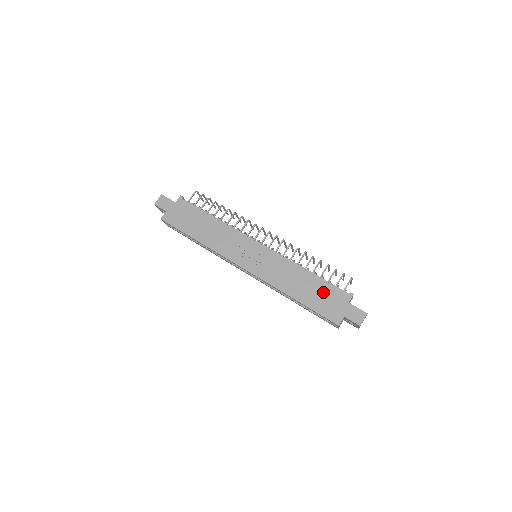
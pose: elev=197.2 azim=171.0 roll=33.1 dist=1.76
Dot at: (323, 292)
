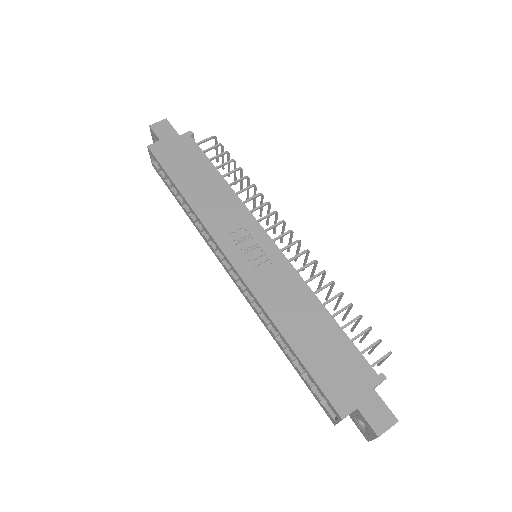
Dot at: (338, 352)
